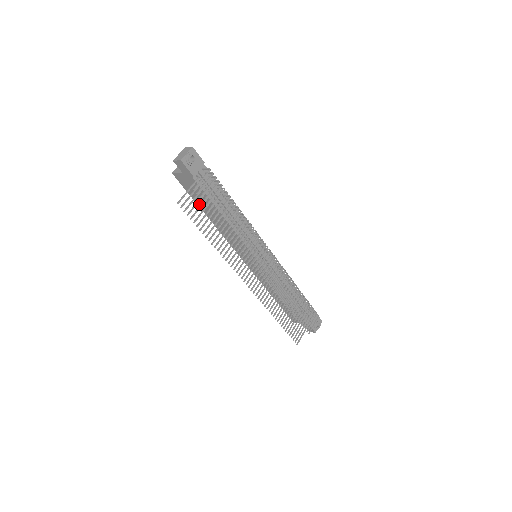
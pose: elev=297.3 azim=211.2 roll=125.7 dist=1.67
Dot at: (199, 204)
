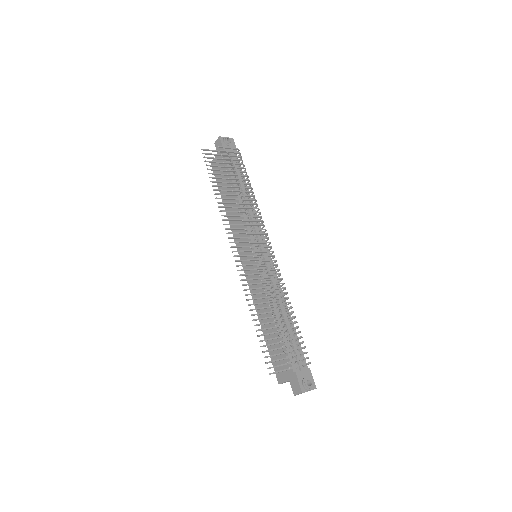
Dot at: (222, 192)
